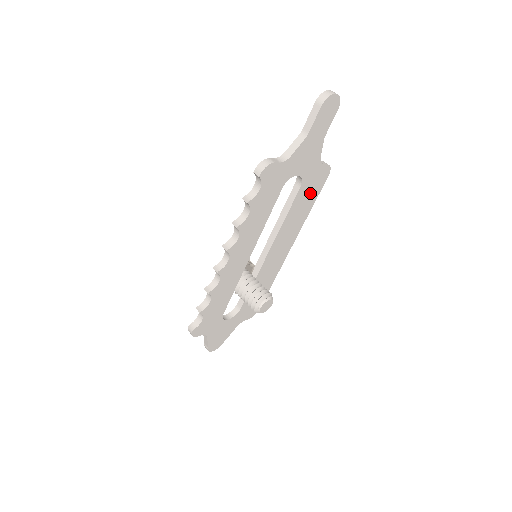
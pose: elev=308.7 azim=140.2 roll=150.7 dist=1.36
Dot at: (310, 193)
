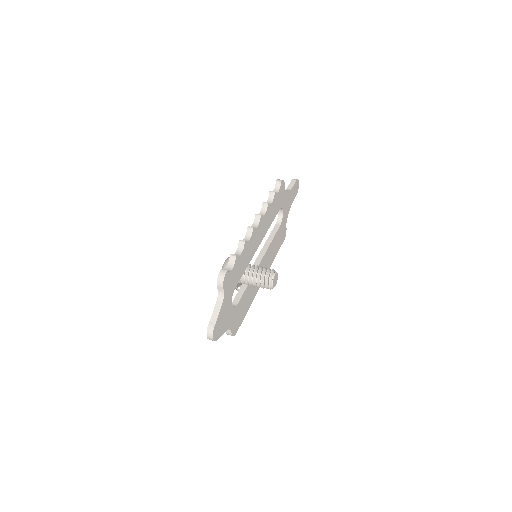
Dot at: (279, 240)
